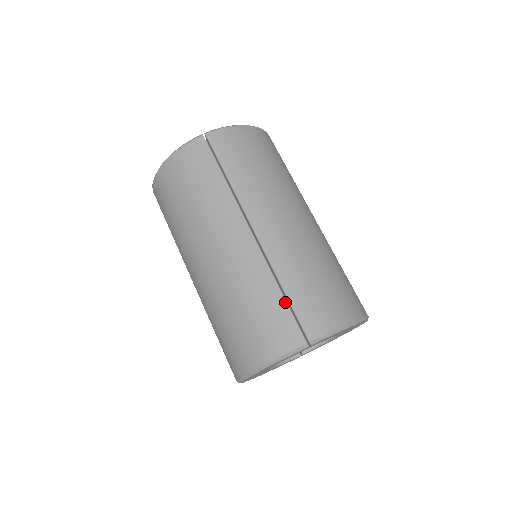
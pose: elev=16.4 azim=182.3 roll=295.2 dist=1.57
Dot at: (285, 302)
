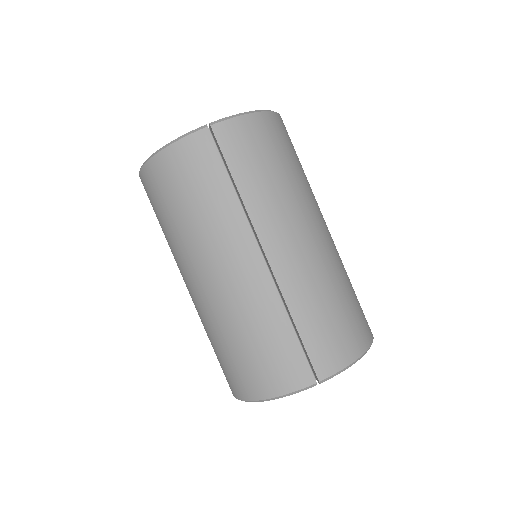
Dot at: (296, 338)
